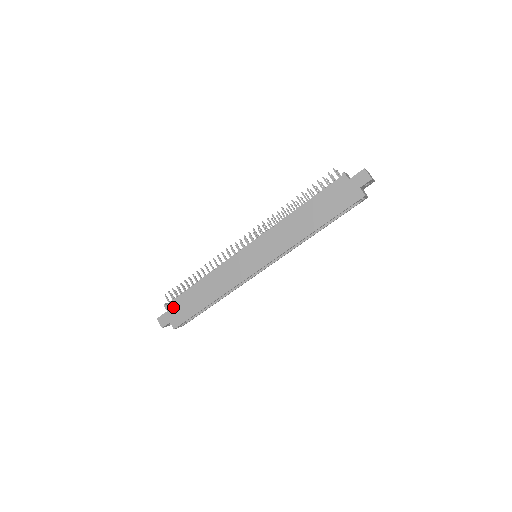
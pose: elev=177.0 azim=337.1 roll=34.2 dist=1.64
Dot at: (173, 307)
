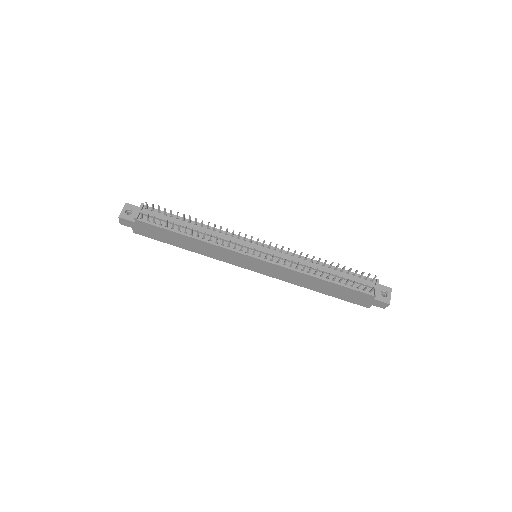
Dot at: (144, 226)
